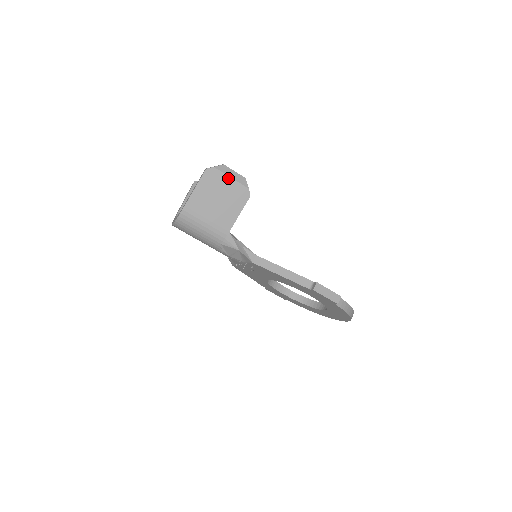
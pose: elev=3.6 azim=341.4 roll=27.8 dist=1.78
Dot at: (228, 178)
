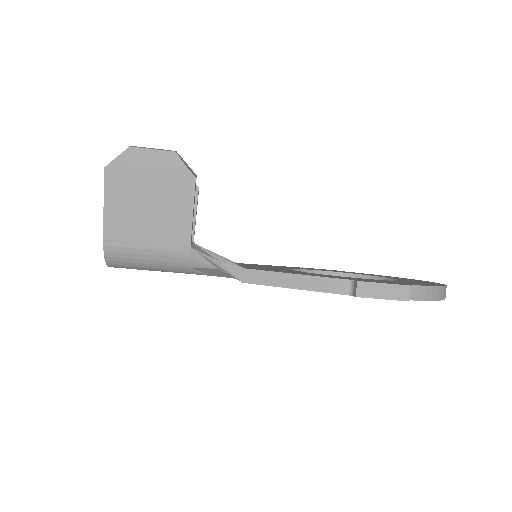
Dot at: (146, 166)
